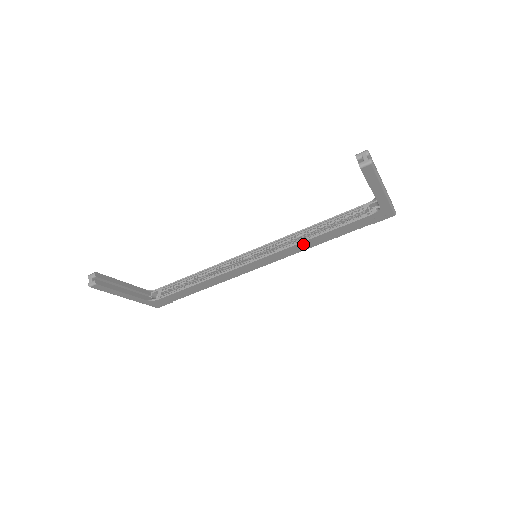
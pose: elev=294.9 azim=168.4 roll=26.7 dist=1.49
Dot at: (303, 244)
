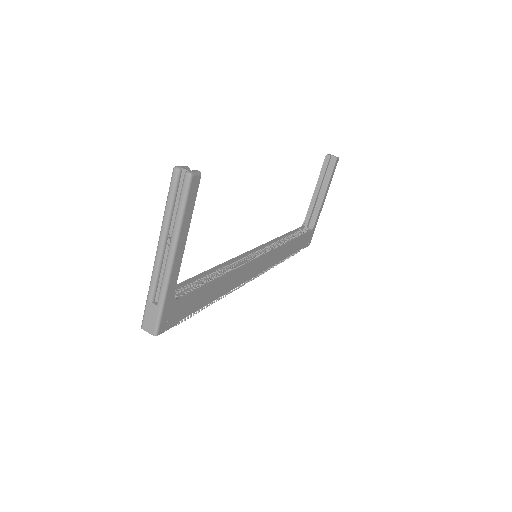
Dot at: (283, 249)
